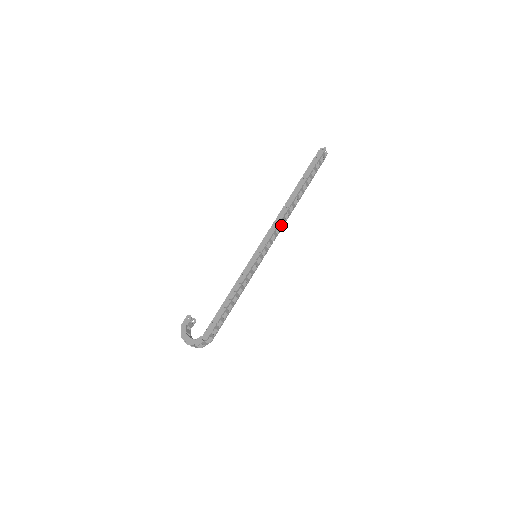
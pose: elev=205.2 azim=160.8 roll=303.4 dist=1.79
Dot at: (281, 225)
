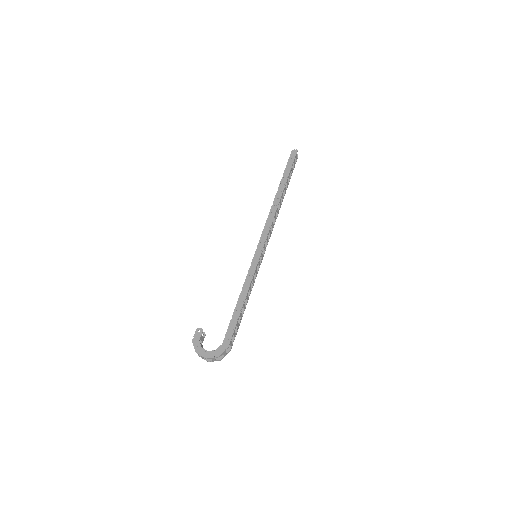
Dot at: occluded
